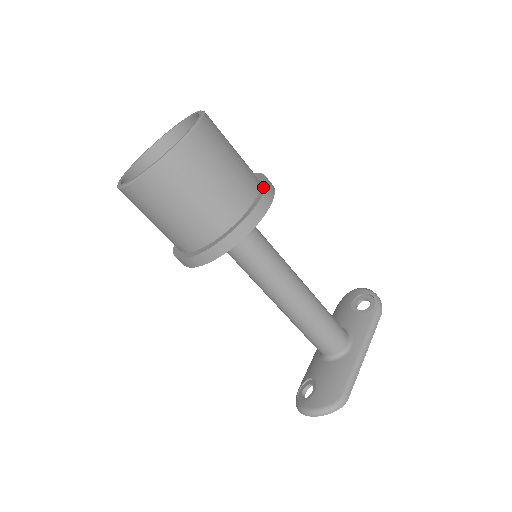
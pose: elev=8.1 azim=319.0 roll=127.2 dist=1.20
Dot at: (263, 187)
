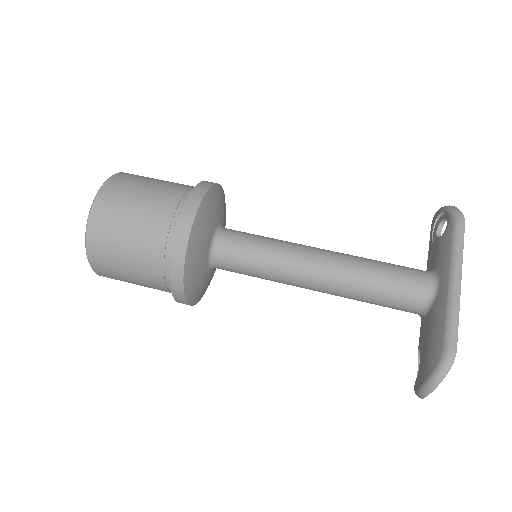
Dot at: (193, 192)
